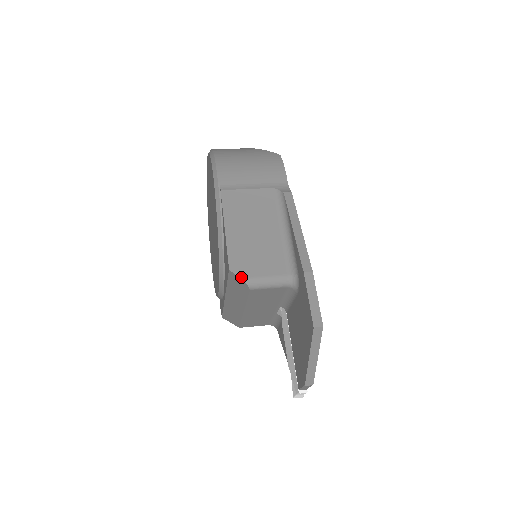
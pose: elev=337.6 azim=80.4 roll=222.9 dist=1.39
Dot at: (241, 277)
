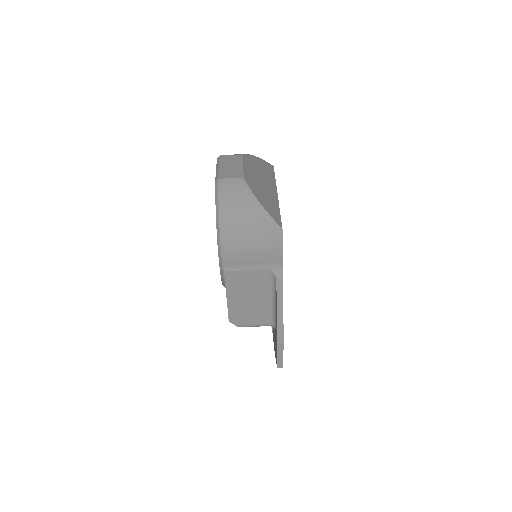
Dot at: (237, 325)
